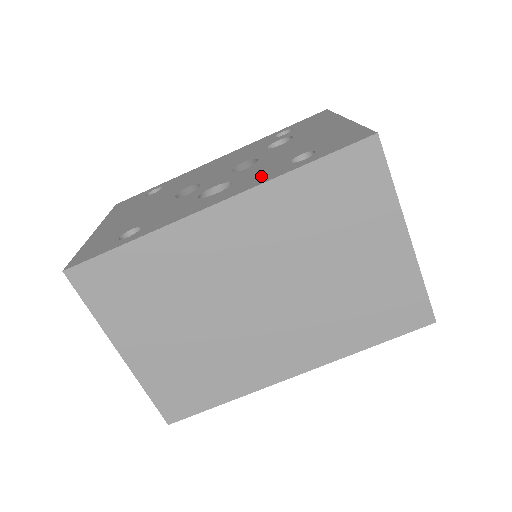
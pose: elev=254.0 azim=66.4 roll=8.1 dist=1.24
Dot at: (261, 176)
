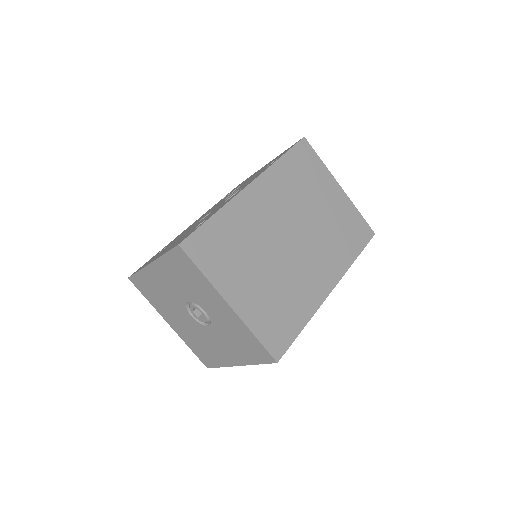
Dot at: occluded
